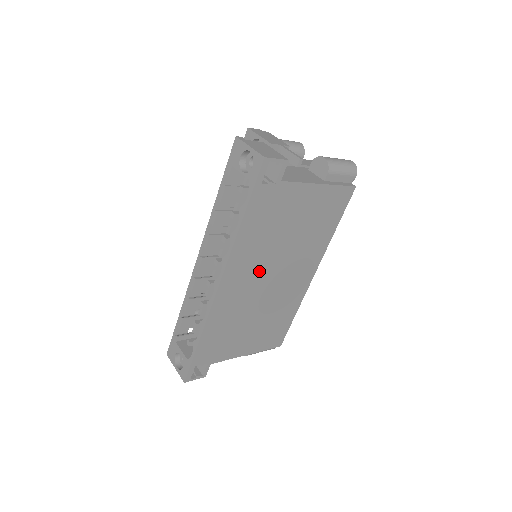
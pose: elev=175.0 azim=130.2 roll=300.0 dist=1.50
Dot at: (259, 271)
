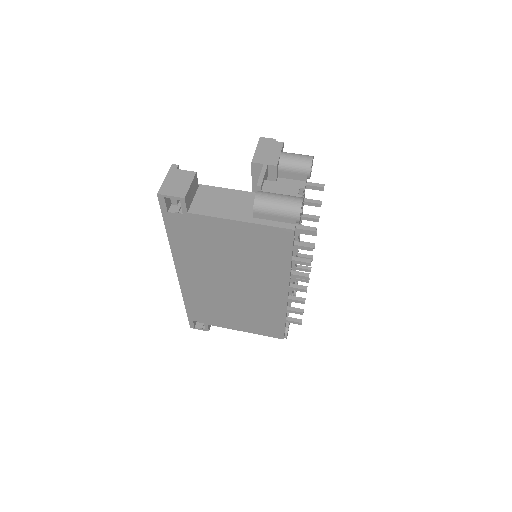
Dot at: (213, 274)
